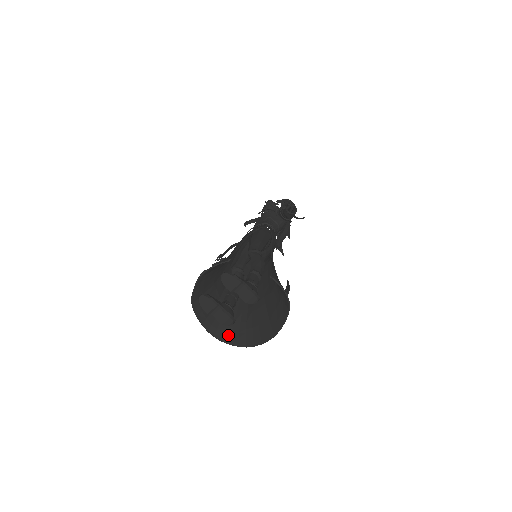
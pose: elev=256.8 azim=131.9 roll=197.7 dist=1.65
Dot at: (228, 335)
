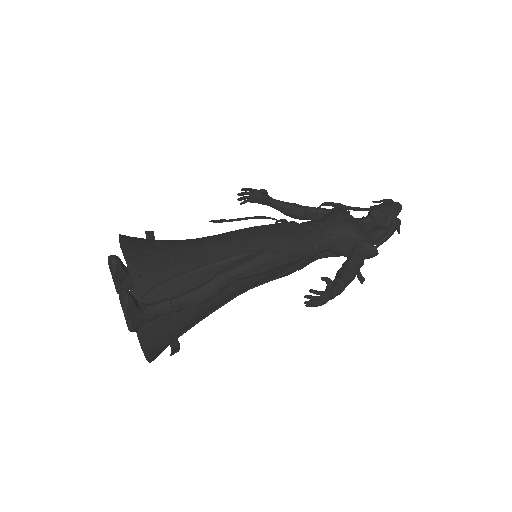
Dot at: occluded
